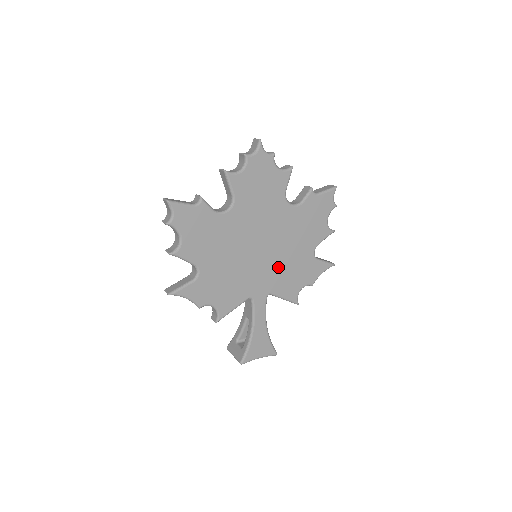
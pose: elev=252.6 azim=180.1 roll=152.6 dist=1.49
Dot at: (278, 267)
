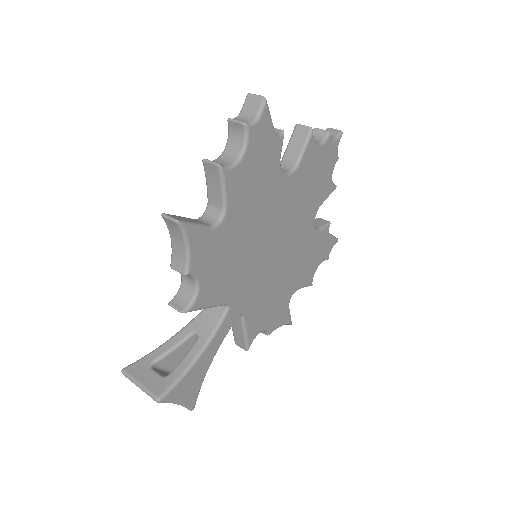
Dot at: (267, 286)
